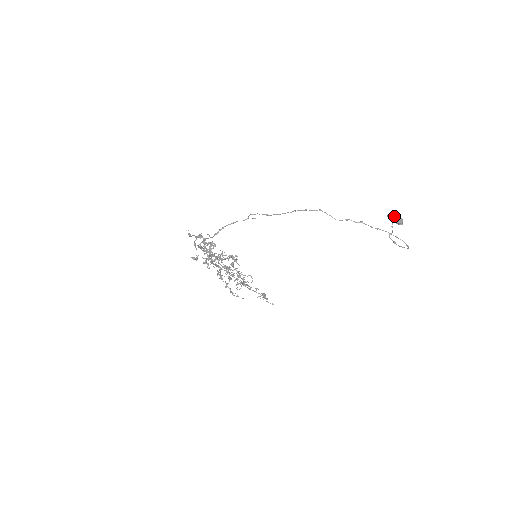
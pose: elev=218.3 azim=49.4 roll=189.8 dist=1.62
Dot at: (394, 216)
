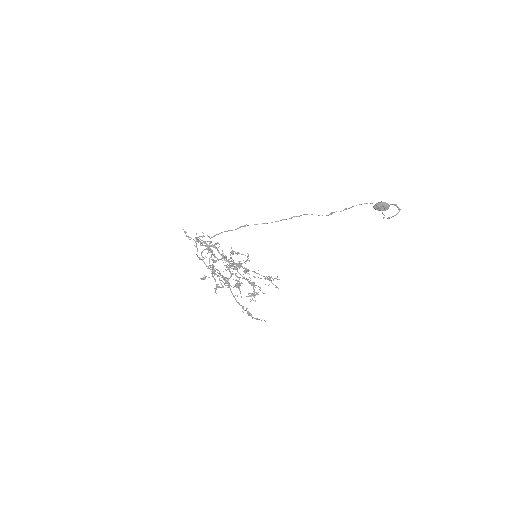
Dot at: (377, 203)
